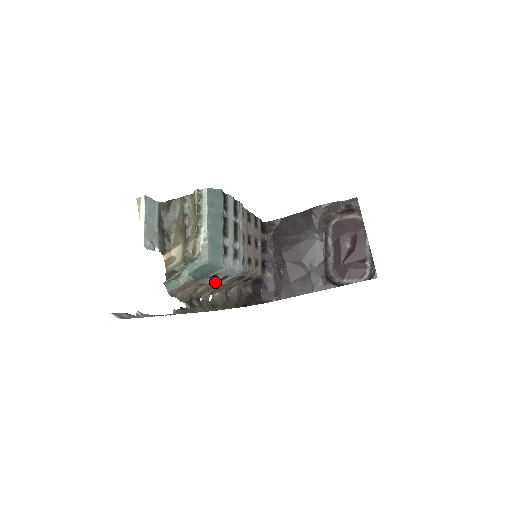
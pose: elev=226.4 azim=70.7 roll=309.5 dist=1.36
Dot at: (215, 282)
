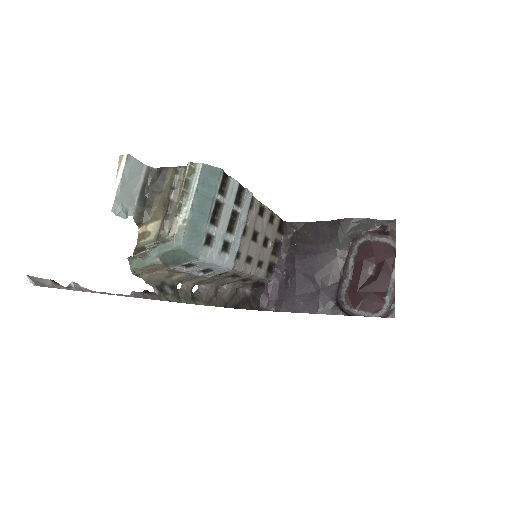
Dot at: (195, 273)
